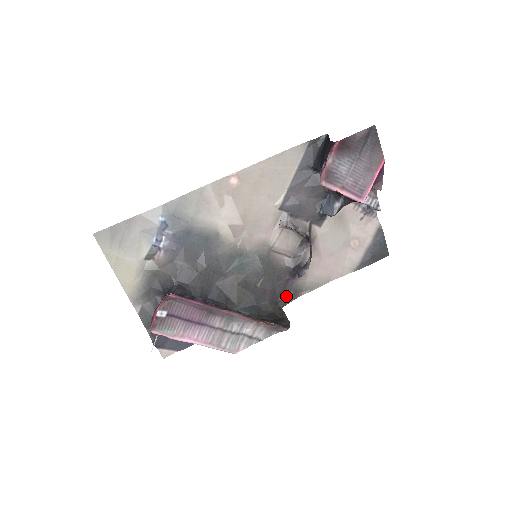
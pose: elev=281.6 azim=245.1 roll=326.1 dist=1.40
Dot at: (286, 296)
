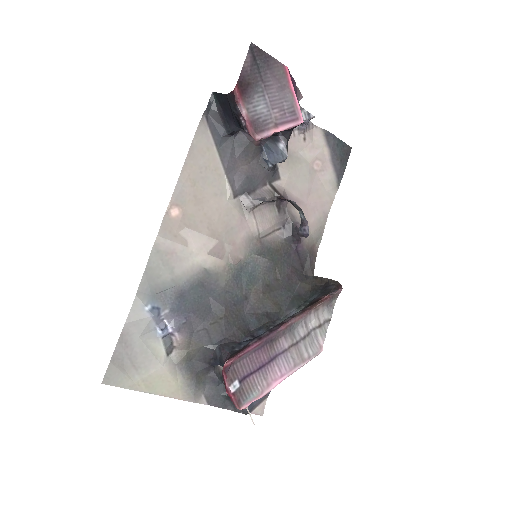
Dot at: (307, 263)
